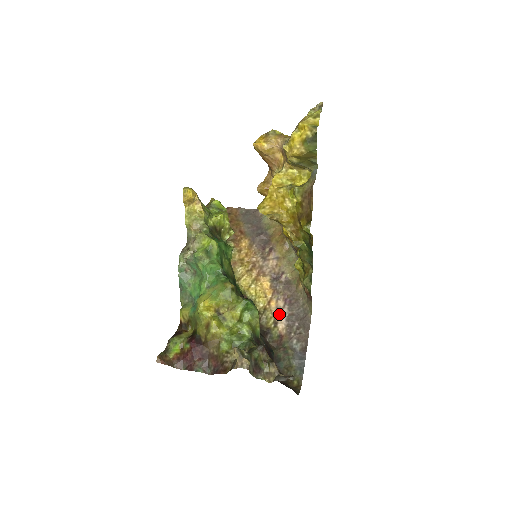
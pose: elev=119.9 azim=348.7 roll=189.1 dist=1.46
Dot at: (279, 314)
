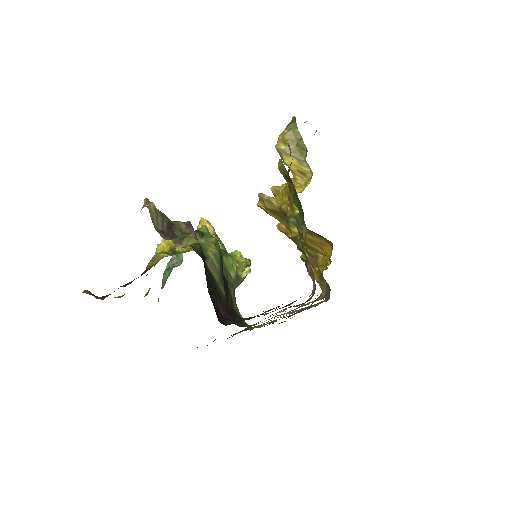
Dot at: occluded
